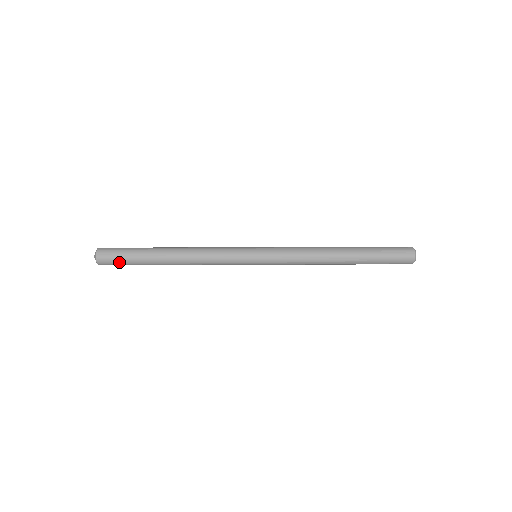
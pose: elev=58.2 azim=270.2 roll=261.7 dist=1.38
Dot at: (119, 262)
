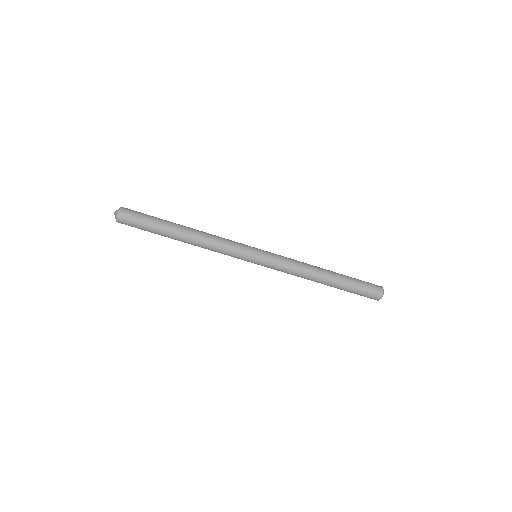
Dot at: (138, 220)
